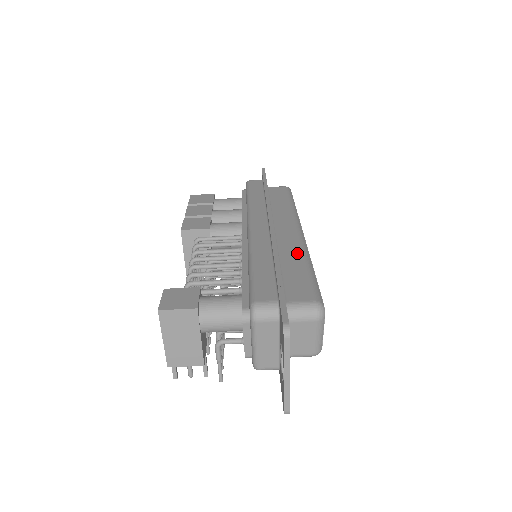
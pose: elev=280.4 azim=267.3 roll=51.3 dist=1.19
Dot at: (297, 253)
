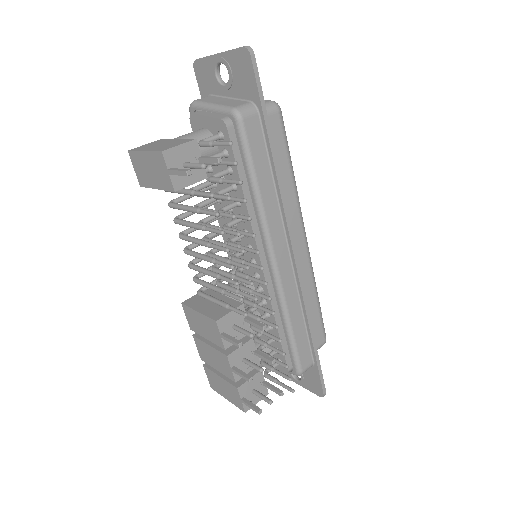
Dot at: occluded
